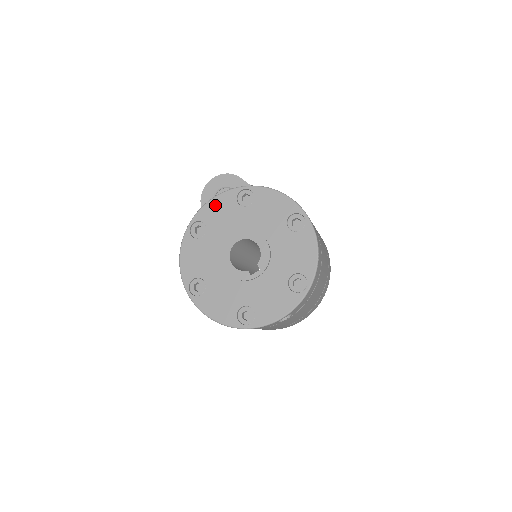
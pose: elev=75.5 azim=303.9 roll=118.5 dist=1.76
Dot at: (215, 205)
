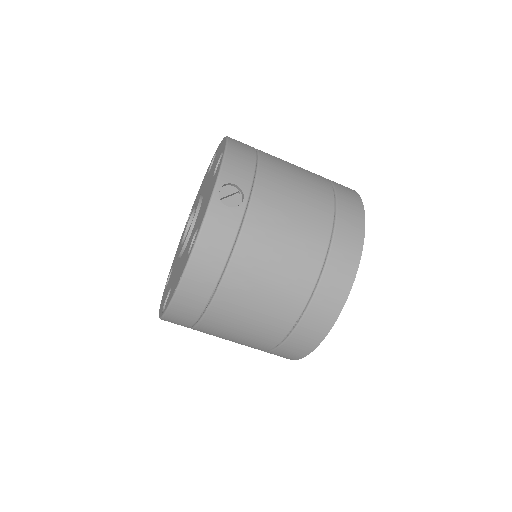
Dot at: occluded
